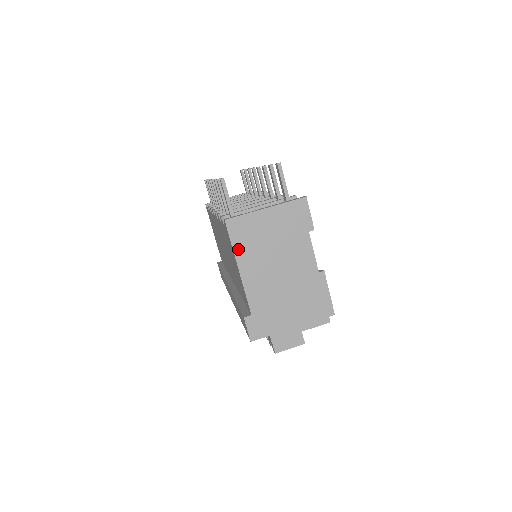
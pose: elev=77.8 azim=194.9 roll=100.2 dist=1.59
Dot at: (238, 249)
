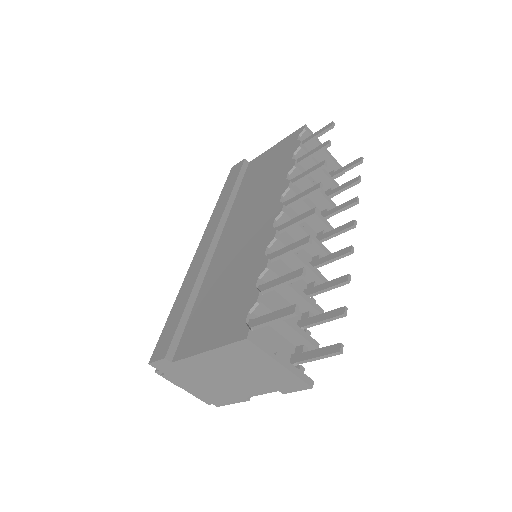
Dot at: (225, 350)
